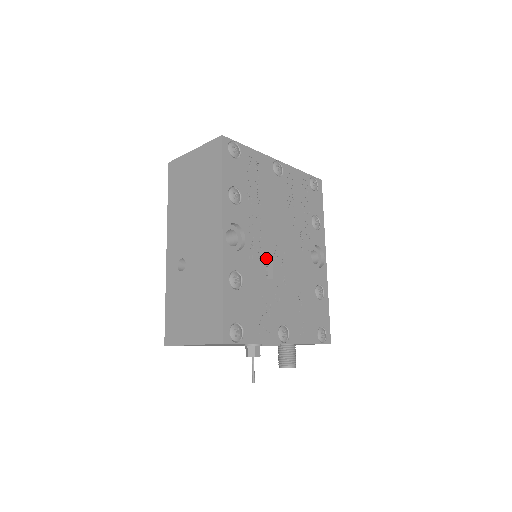
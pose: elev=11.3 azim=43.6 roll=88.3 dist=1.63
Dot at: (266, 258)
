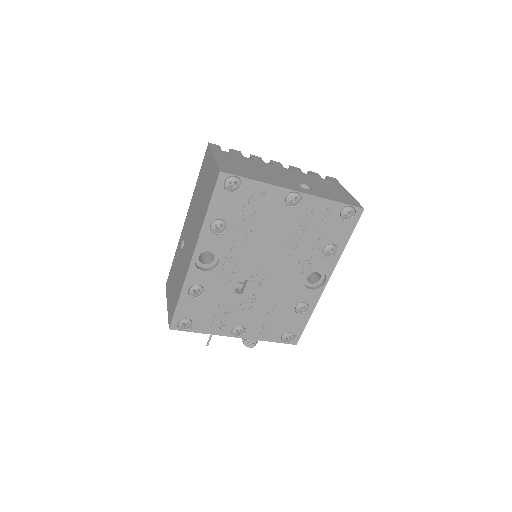
Dot at: (240, 278)
